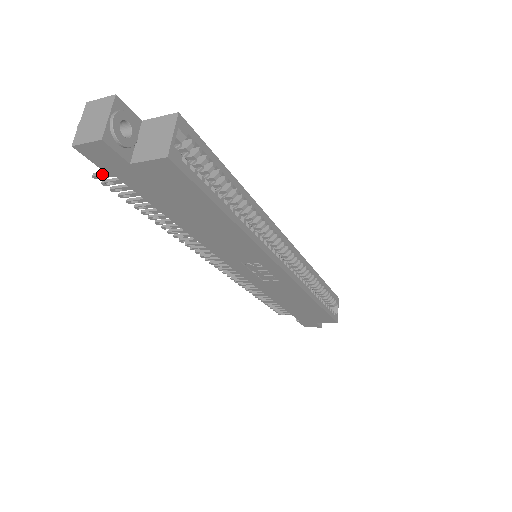
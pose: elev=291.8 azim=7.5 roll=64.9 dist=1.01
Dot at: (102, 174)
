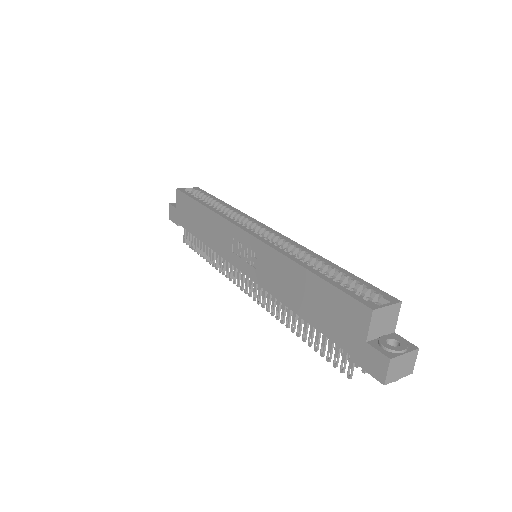
Dot at: (184, 236)
